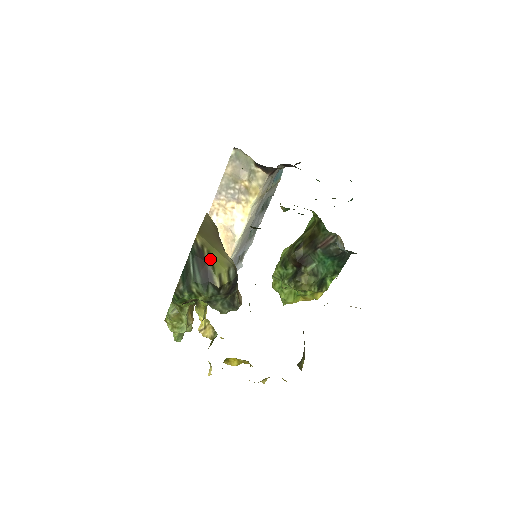
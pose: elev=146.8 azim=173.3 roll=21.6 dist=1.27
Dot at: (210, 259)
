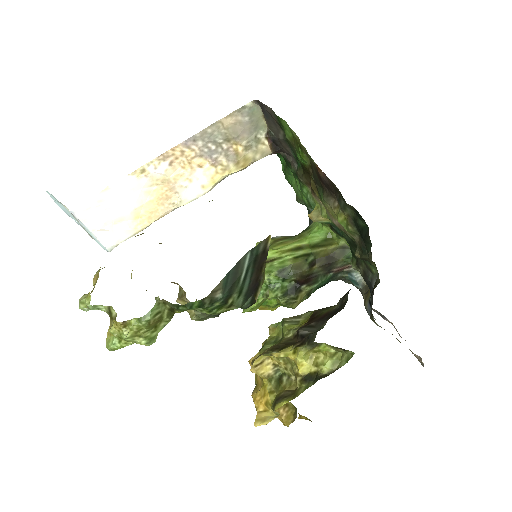
Dot at: (265, 265)
